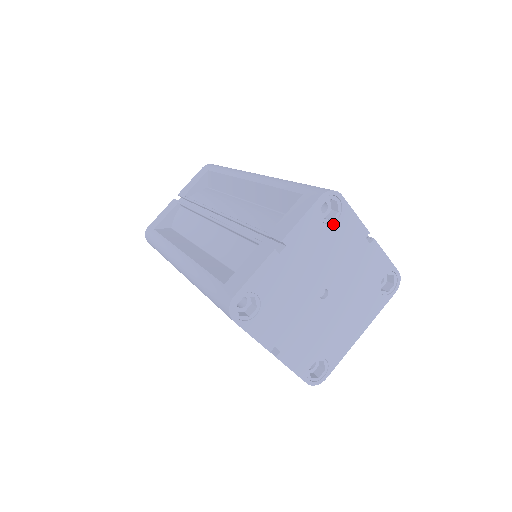
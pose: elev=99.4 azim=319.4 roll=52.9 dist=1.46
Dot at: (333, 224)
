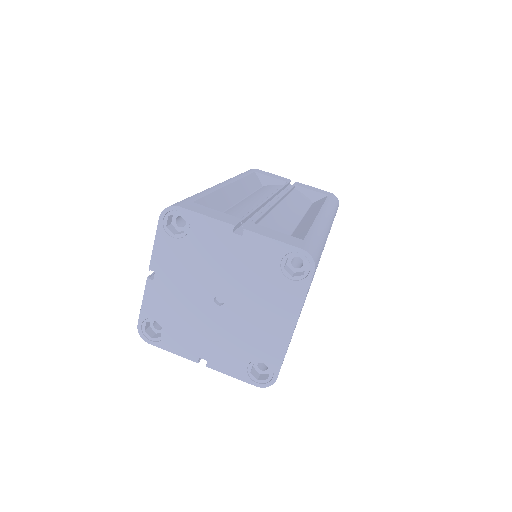
Dot at: (187, 235)
